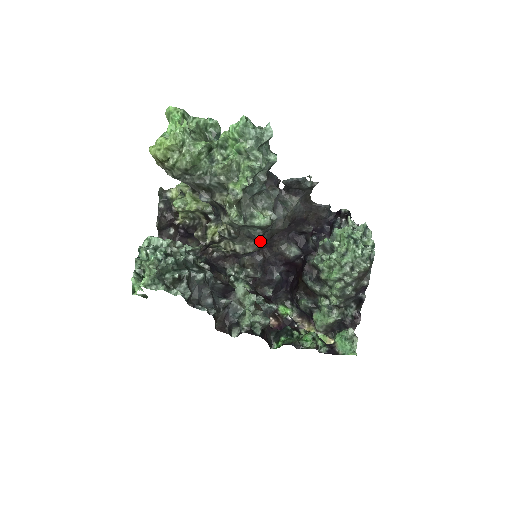
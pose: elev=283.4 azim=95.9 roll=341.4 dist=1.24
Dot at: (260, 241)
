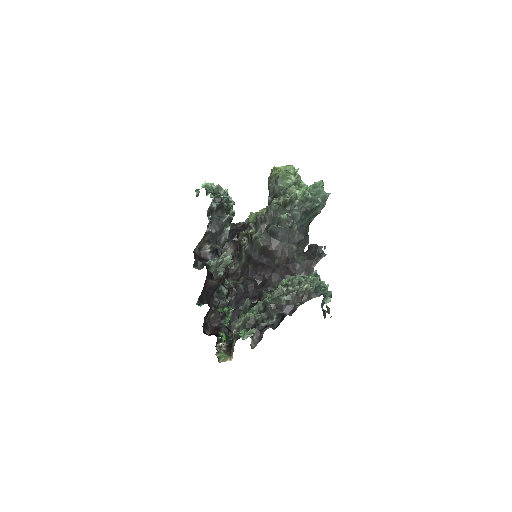
Dot at: (269, 241)
